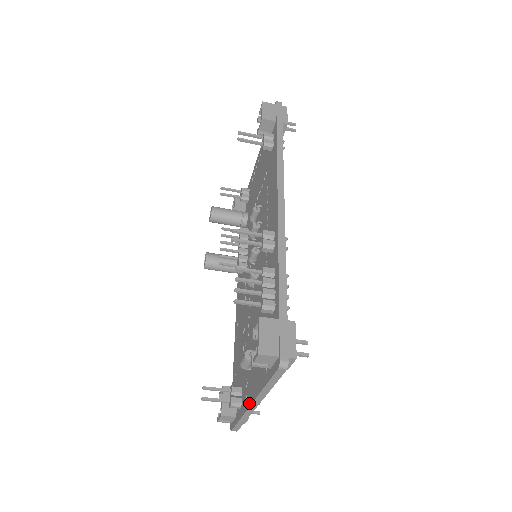
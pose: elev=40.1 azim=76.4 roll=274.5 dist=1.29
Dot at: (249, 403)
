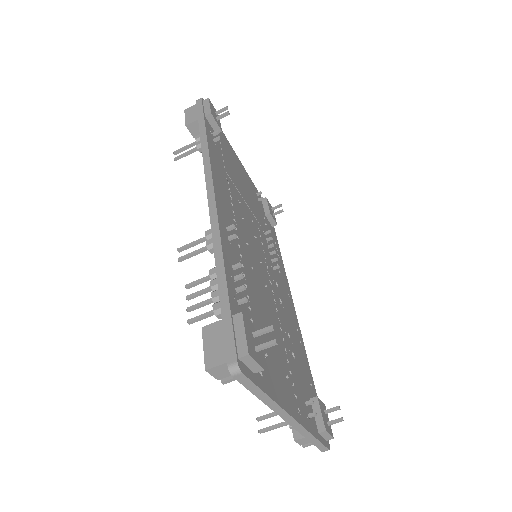
Dot at: occluded
